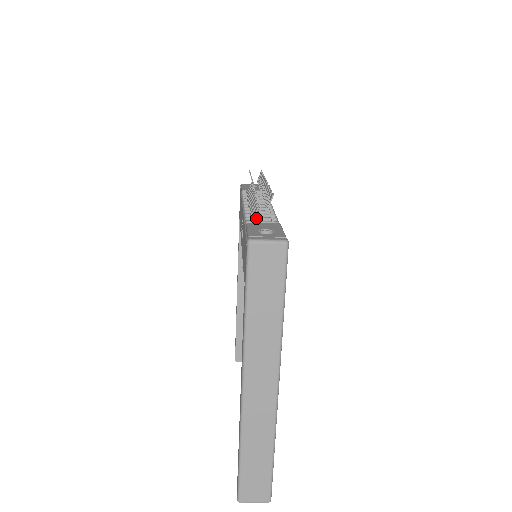
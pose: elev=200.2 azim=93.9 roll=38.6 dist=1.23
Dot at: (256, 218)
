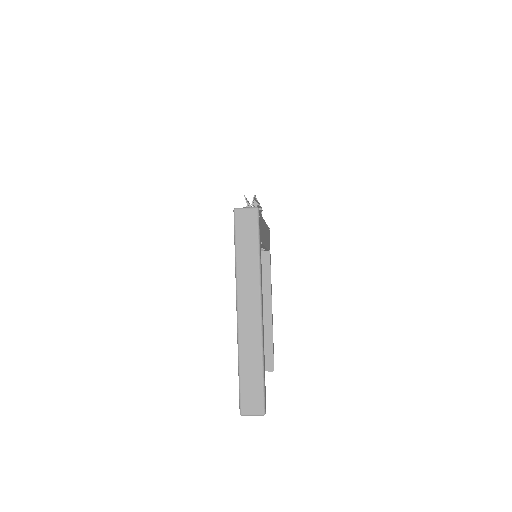
Dot at: occluded
